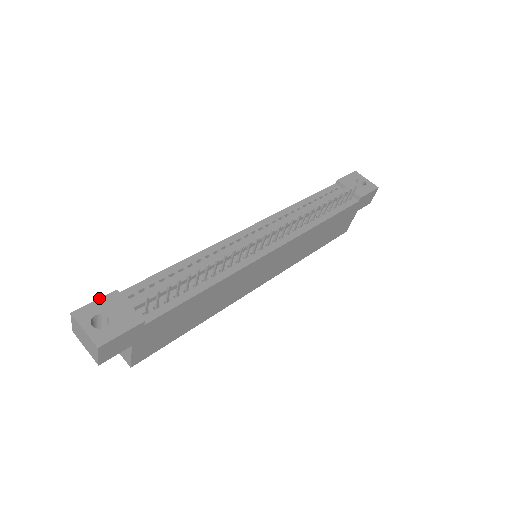
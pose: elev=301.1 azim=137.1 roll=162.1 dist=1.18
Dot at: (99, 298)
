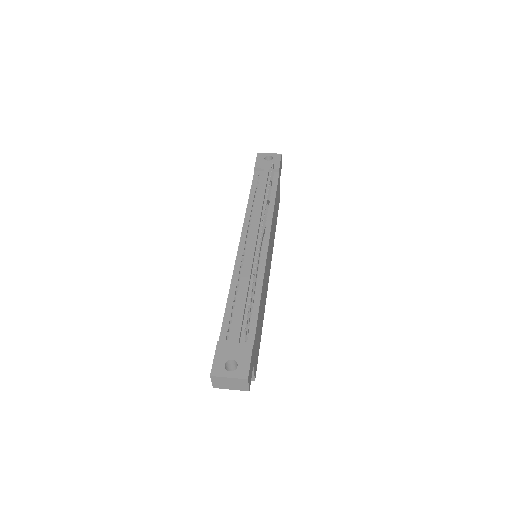
Dot at: occluded
